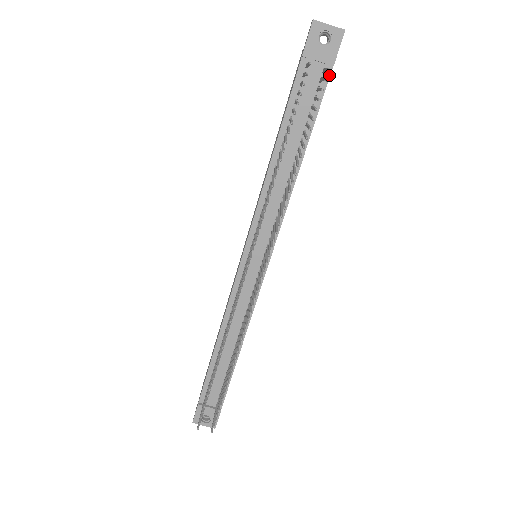
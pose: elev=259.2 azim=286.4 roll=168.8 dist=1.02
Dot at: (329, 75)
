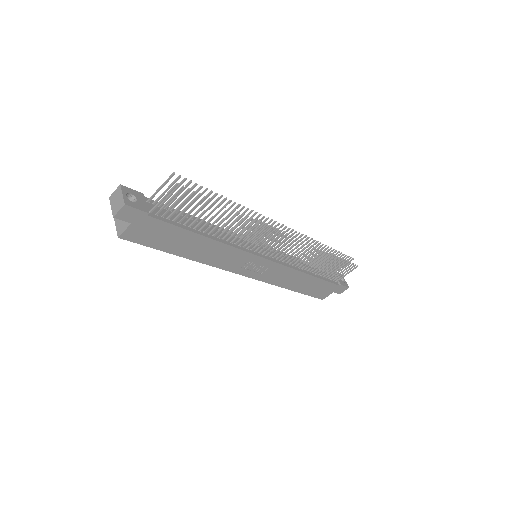
Dot at: (337, 284)
